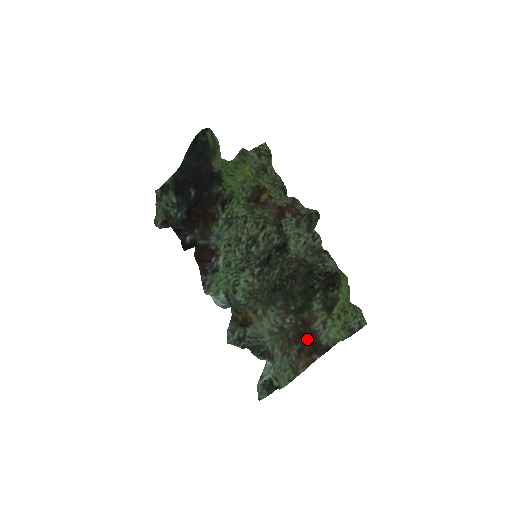
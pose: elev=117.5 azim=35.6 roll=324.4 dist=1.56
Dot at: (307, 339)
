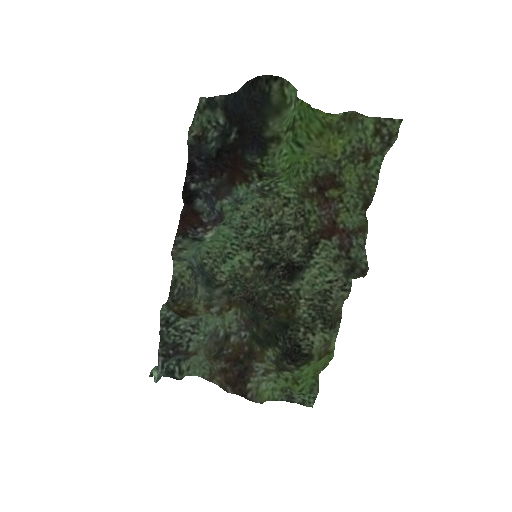
Dot at: (239, 368)
